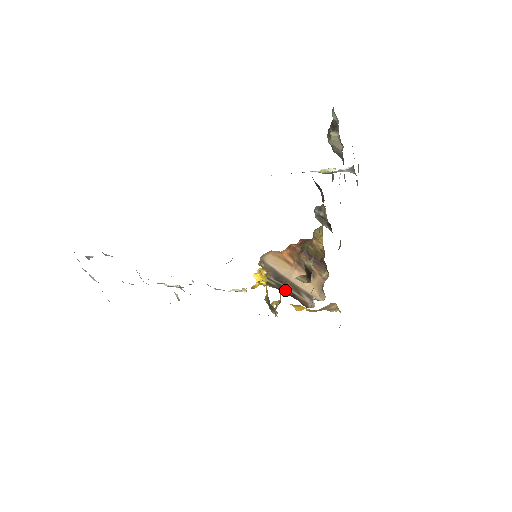
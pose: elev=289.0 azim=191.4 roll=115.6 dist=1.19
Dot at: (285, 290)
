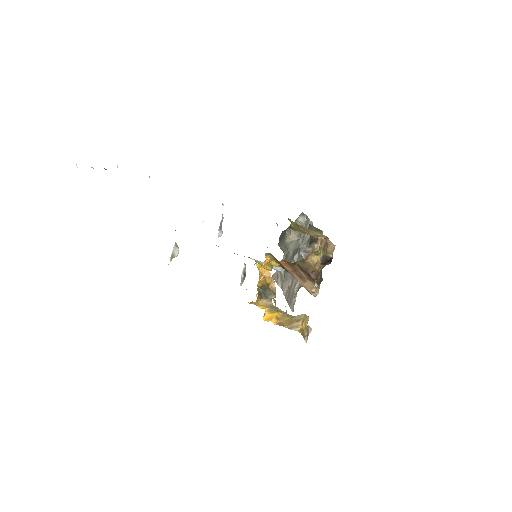
Dot at: occluded
